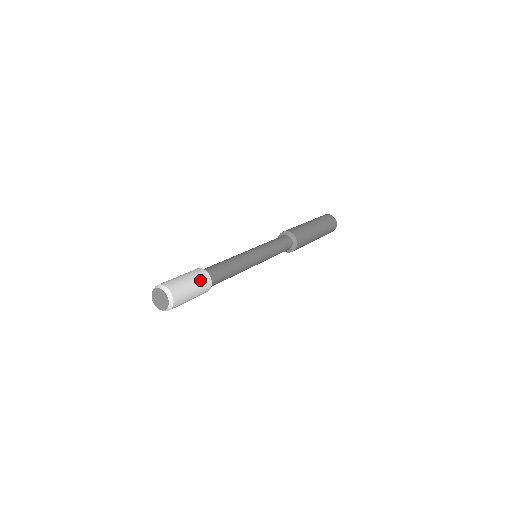
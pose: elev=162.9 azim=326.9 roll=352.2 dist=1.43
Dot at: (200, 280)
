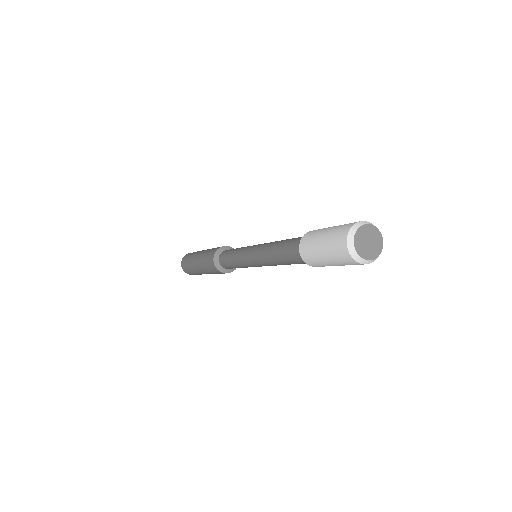
Dot at: occluded
